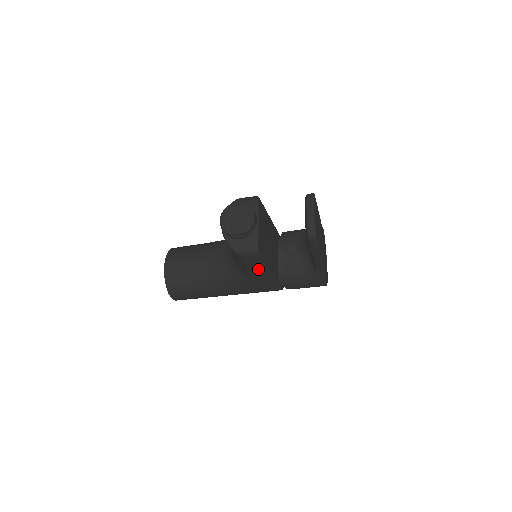
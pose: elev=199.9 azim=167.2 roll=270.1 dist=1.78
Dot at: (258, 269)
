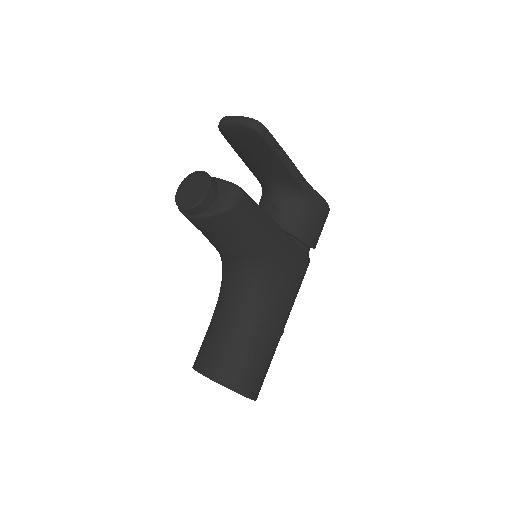
Dot at: (264, 226)
